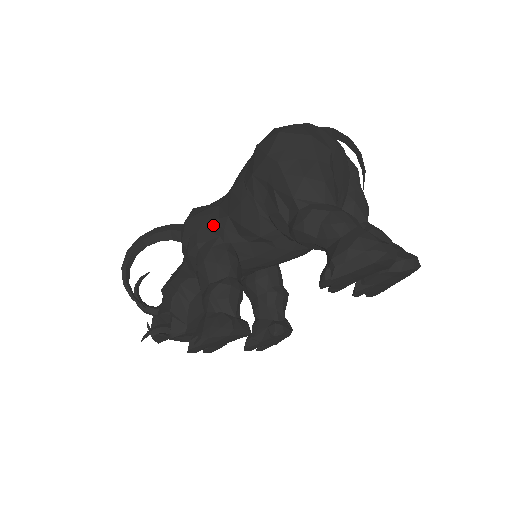
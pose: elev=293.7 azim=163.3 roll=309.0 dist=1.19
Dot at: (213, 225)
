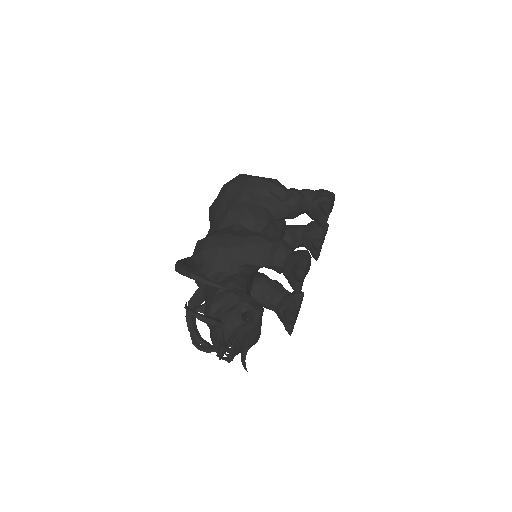
Dot at: (232, 231)
